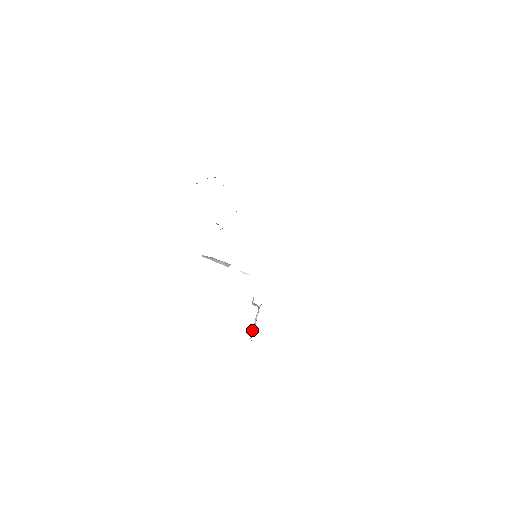
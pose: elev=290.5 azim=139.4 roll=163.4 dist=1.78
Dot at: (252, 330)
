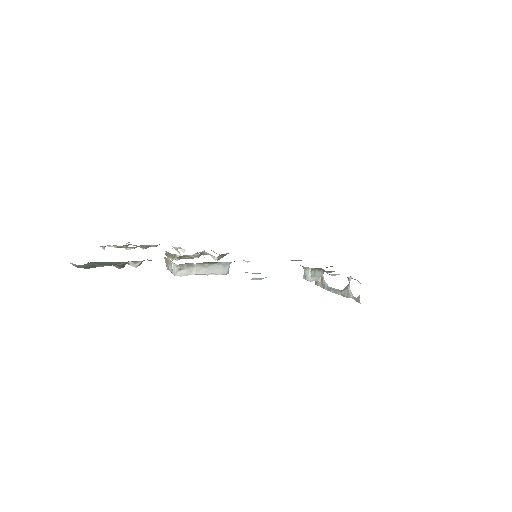
Dot at: (346, 297)
